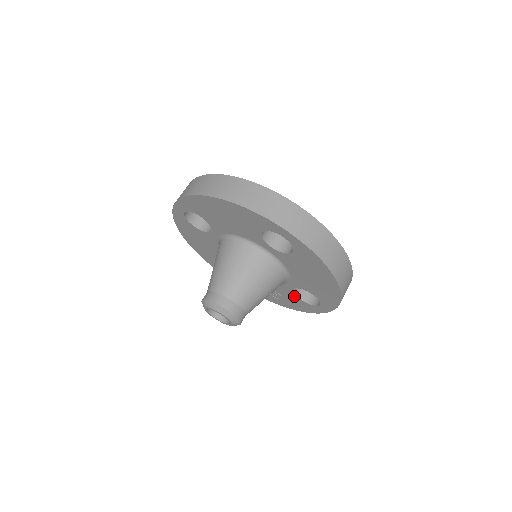
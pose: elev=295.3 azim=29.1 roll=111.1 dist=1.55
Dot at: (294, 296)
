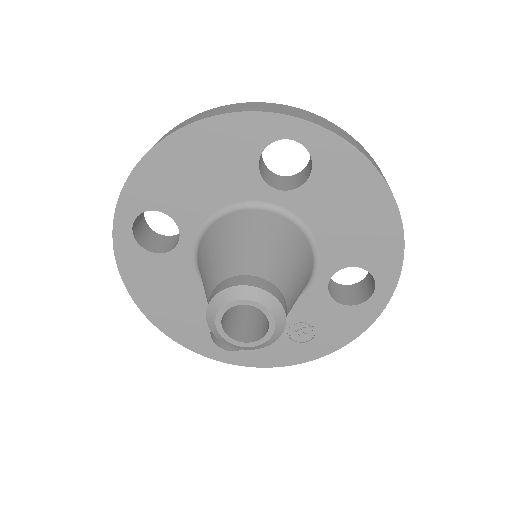
Dot at: (332, 305)
